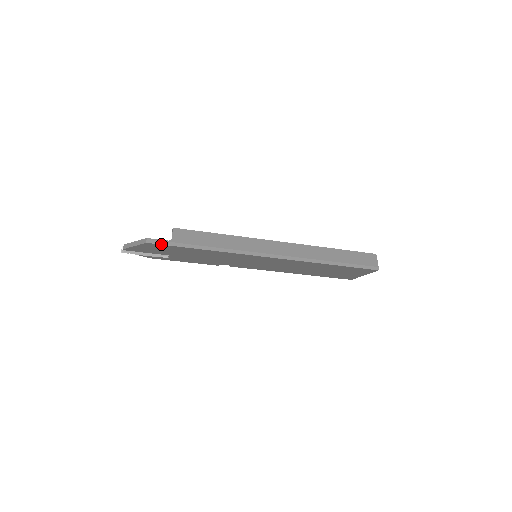
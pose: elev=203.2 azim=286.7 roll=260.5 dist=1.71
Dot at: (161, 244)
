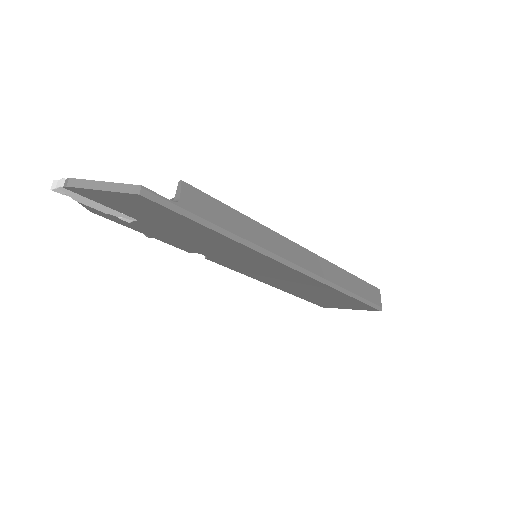
Dot at: (162, 205)
